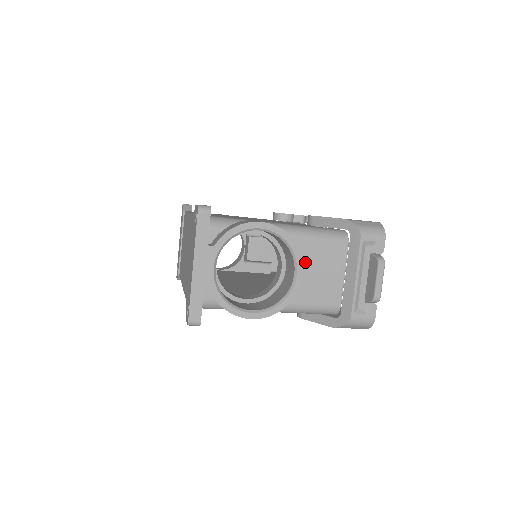
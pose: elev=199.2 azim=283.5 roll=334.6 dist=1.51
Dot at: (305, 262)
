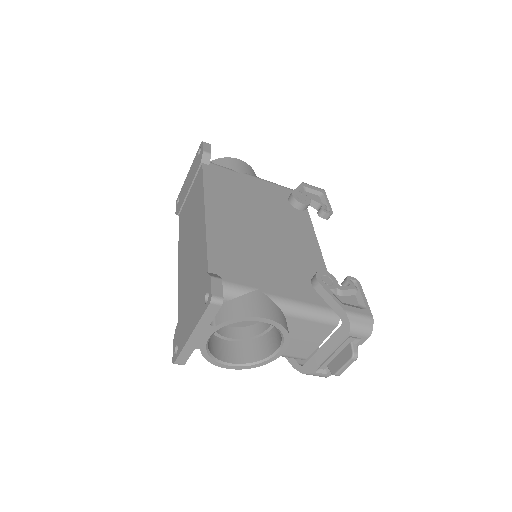
Dot at: (292, 332)
